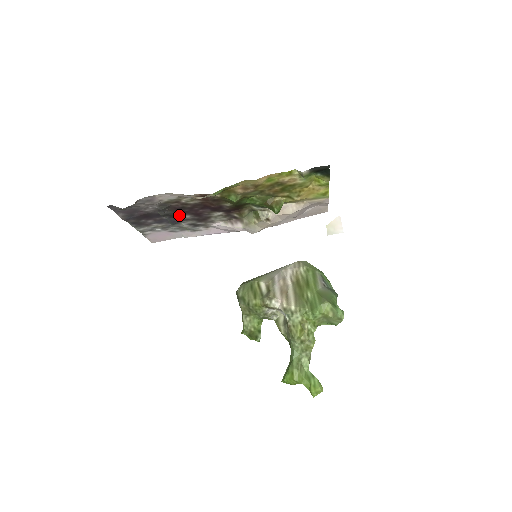
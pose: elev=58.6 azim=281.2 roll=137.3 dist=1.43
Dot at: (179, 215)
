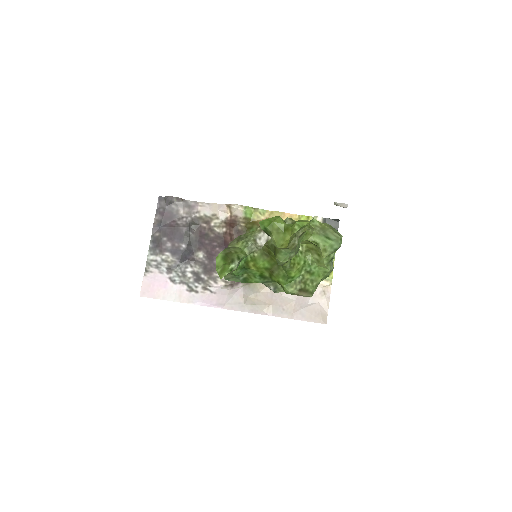
Dot at: (196, 248)
